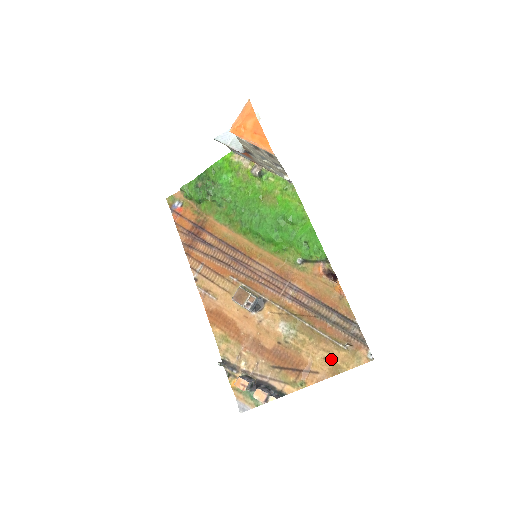
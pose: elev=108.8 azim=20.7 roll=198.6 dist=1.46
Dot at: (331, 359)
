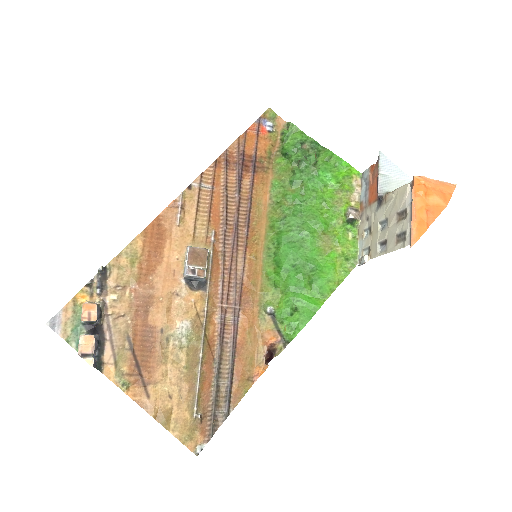
Dot at: (173, 405)
